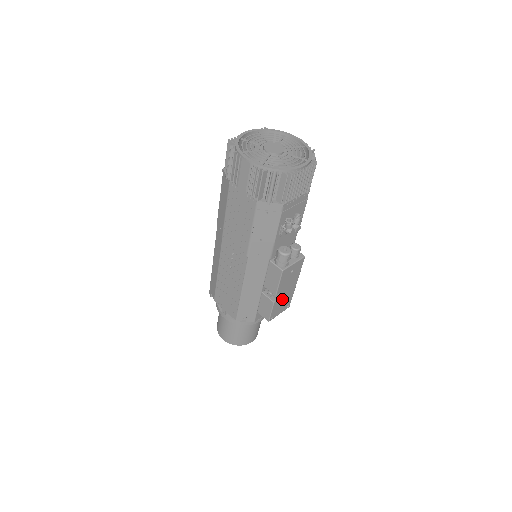
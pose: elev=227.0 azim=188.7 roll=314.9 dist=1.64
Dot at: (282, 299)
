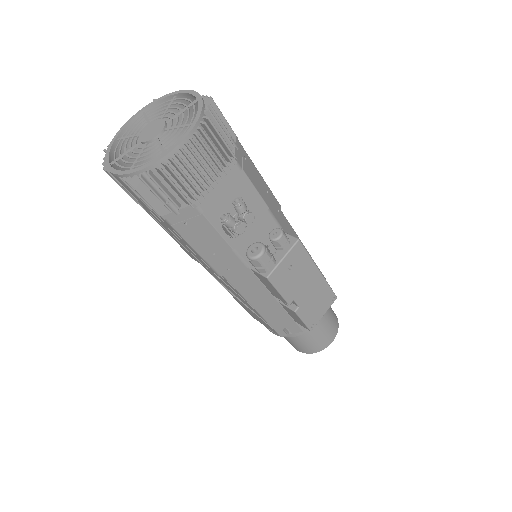
Dot at: (309, 300)
